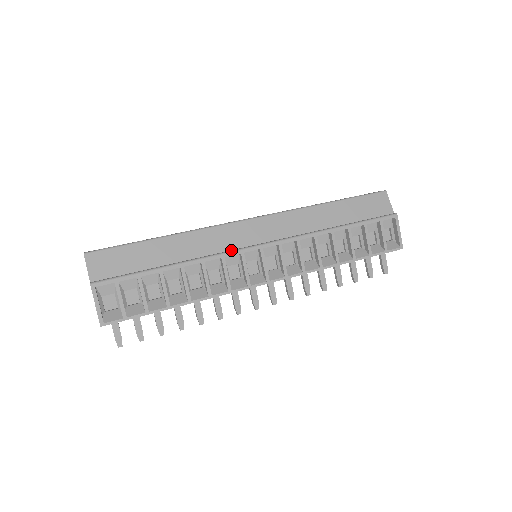
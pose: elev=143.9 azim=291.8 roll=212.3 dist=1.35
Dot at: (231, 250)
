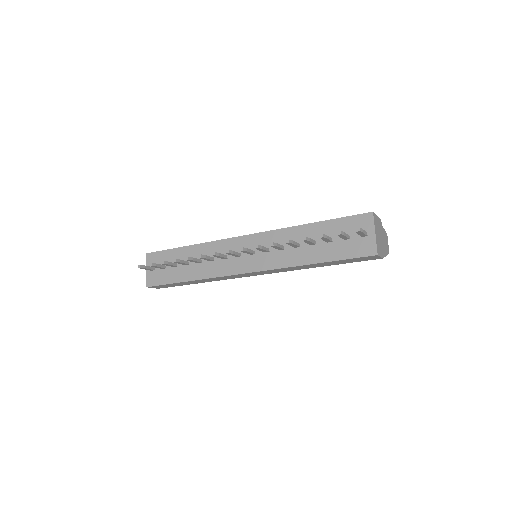
Dot at: occluded
